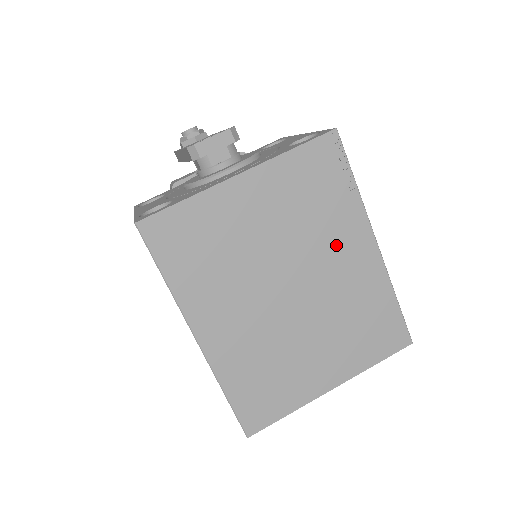
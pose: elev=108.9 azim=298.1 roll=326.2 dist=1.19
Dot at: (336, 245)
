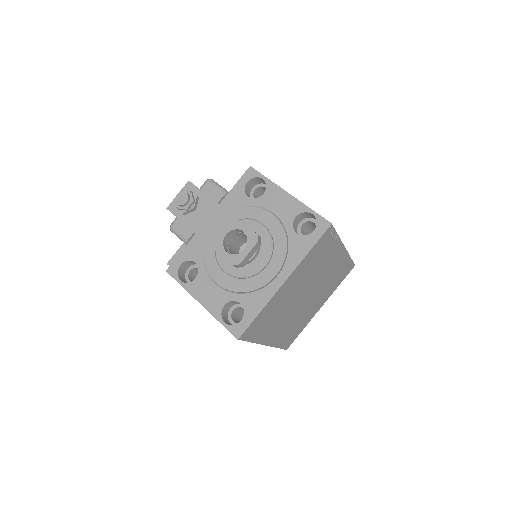
Dot at: (327, 265)
